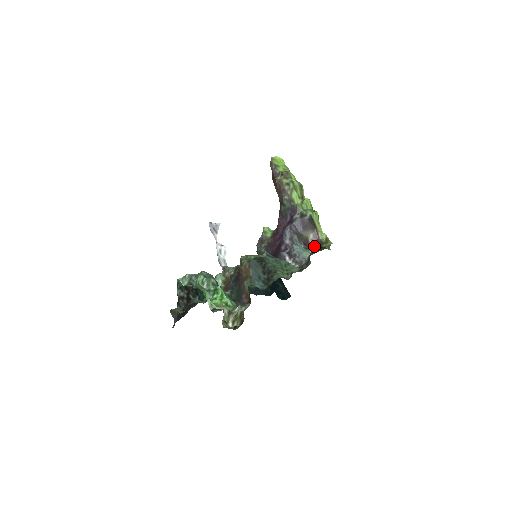
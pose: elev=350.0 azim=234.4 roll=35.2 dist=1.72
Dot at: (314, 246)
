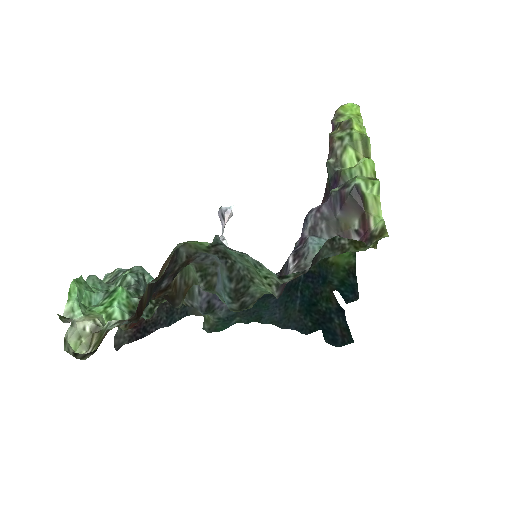
Dot at: (336, 238)
